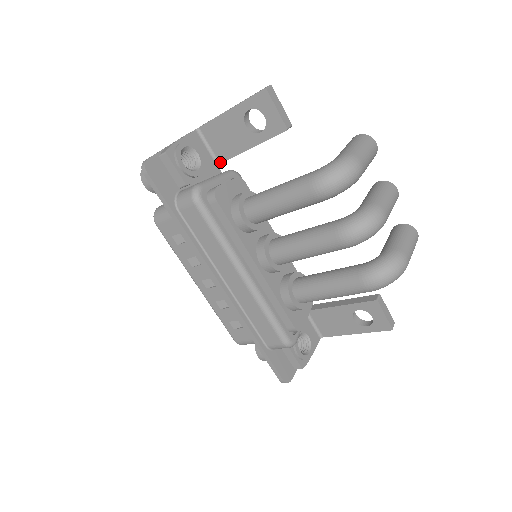
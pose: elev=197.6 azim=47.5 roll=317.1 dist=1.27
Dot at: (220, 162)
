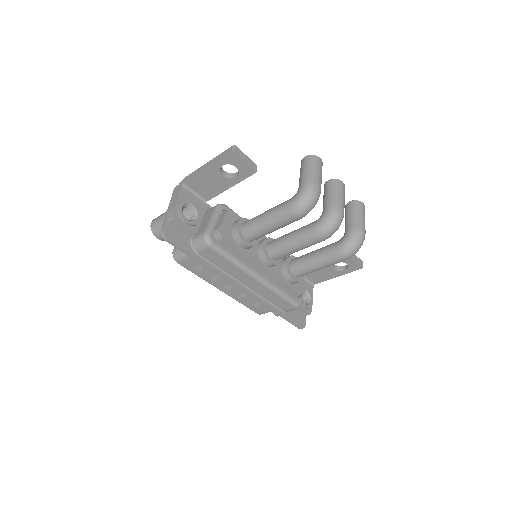
Dot at: occluded
